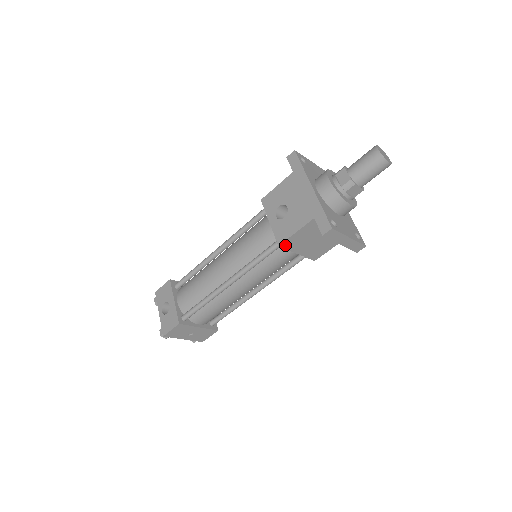
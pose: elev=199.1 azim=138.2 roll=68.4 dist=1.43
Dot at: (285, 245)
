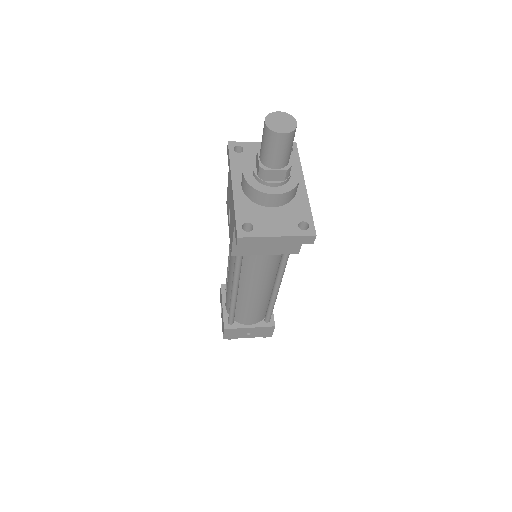
Dot at: (238, 253)
